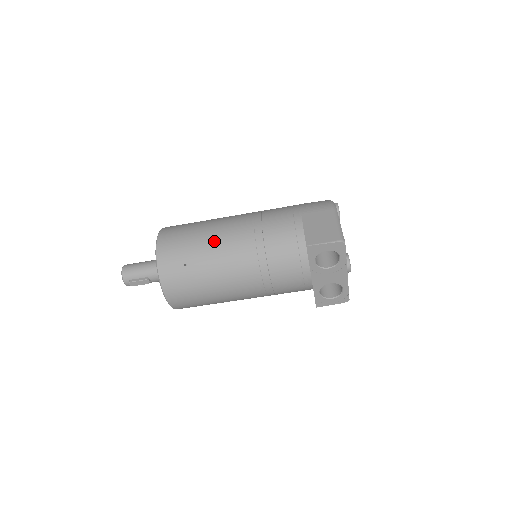
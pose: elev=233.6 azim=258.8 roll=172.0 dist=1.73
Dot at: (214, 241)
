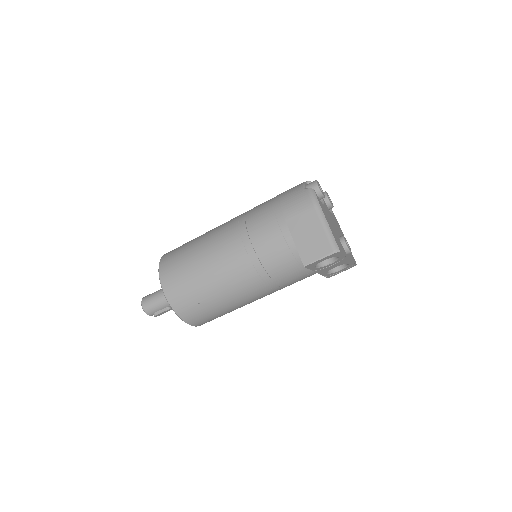
Dot at: (214, 276)
